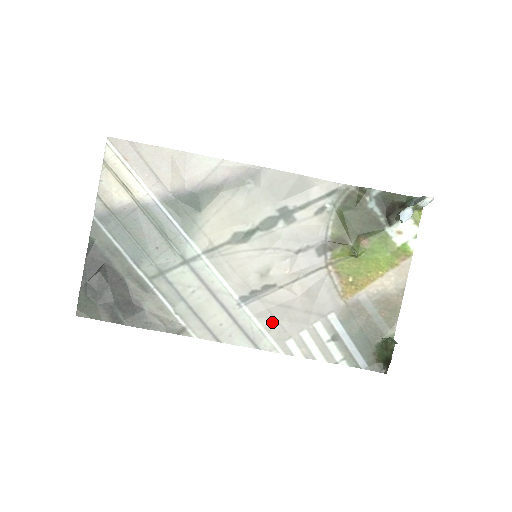
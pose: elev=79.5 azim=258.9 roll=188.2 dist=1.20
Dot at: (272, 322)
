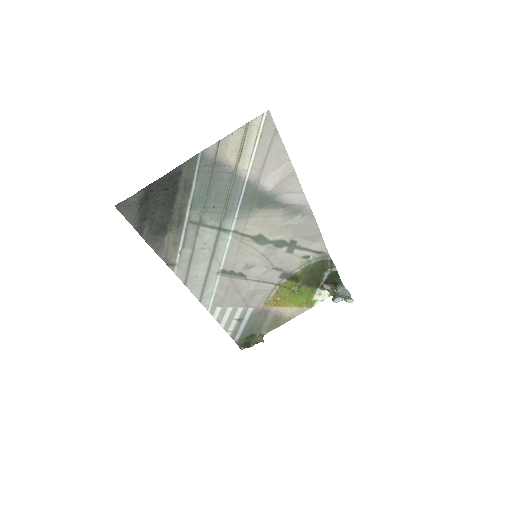
Dot at: (222, 293)
